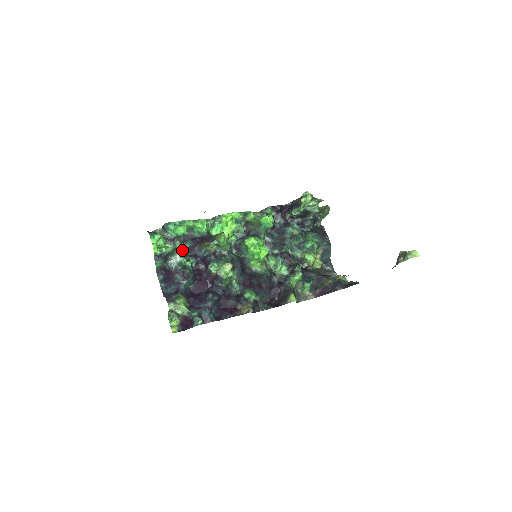
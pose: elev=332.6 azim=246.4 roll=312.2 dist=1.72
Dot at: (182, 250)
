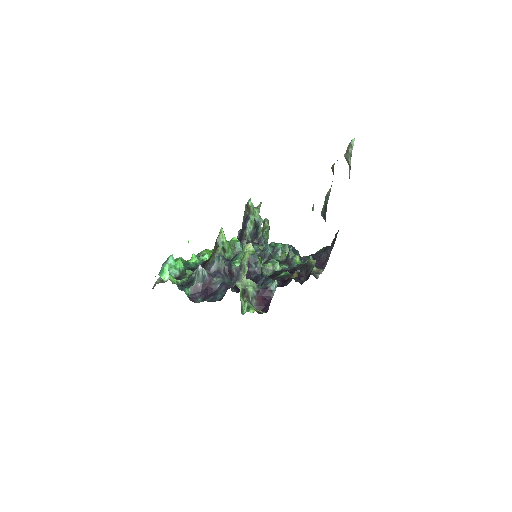
Dot at: occluded
